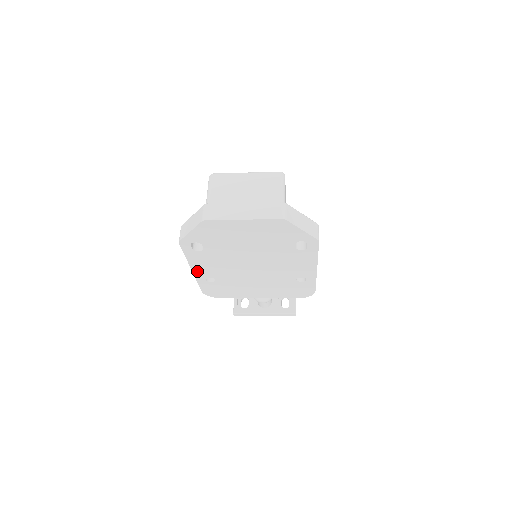
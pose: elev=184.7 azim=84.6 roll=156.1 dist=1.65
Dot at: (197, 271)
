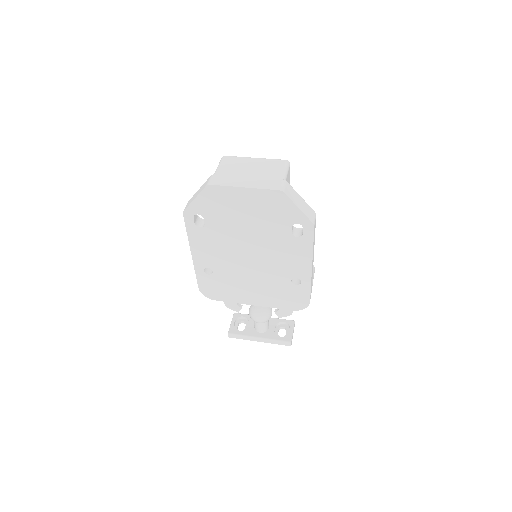
Dot at: (196, 257)
